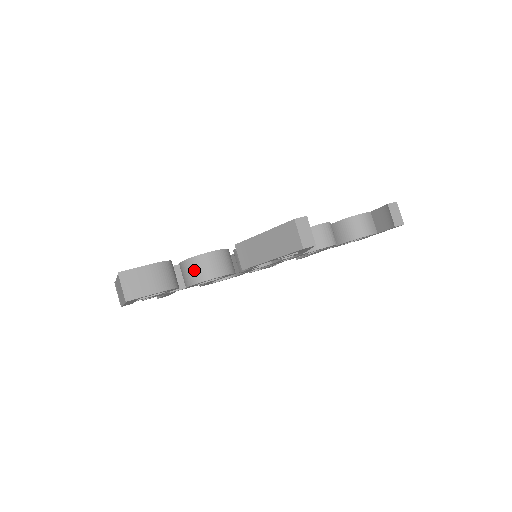
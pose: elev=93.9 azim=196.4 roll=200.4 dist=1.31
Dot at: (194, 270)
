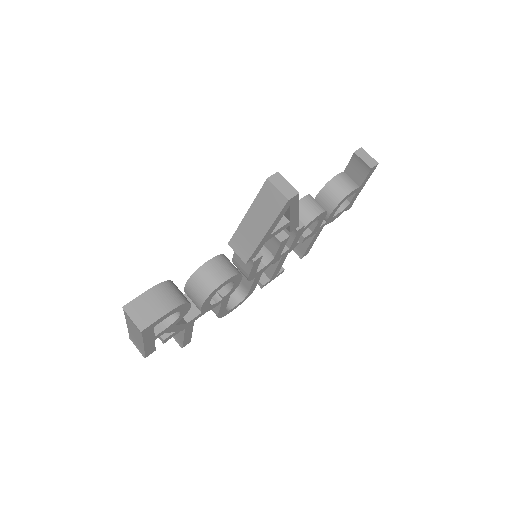
Dot at: (199, 285)
